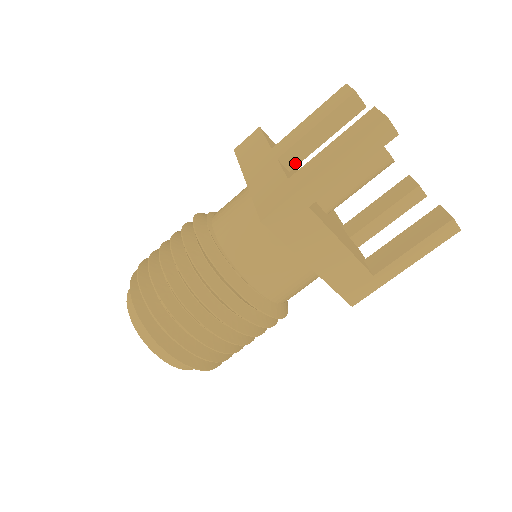
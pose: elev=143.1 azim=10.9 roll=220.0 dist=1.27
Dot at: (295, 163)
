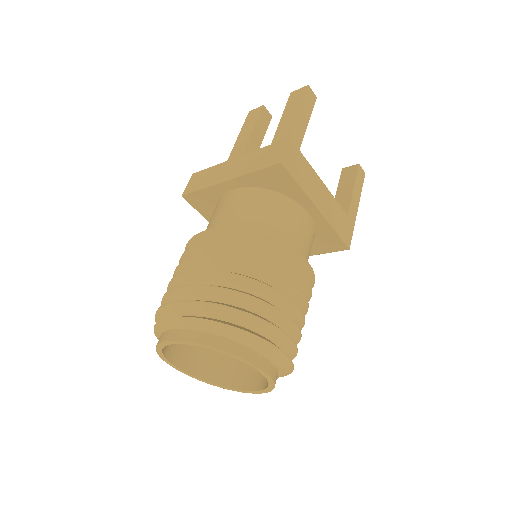
Dot at: occluded
